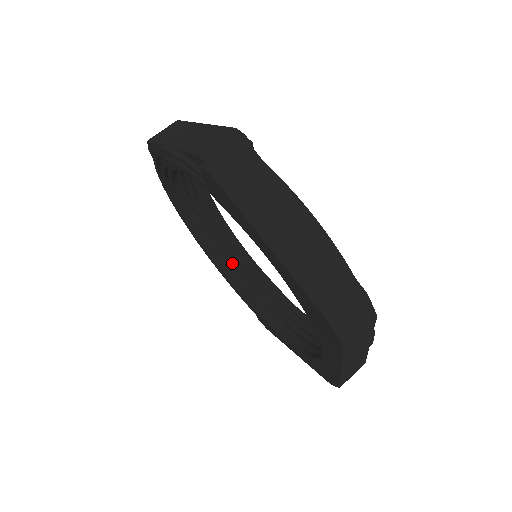
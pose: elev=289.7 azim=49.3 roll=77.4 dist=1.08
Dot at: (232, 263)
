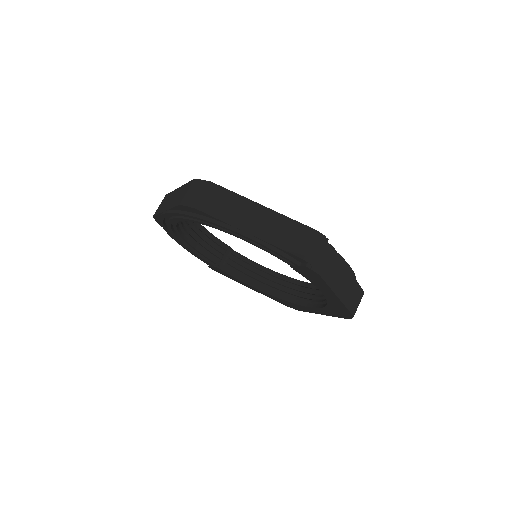
Dot at: (194, 238)
